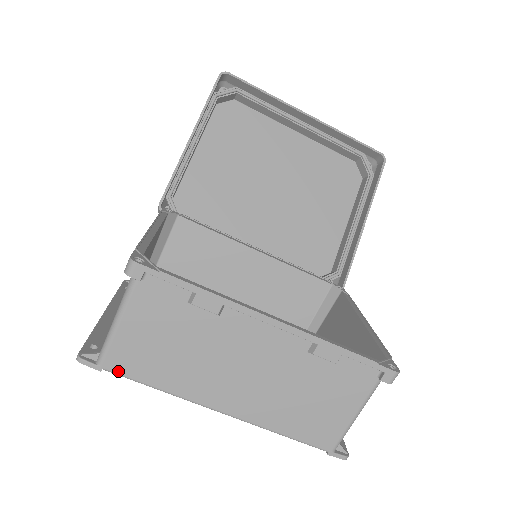
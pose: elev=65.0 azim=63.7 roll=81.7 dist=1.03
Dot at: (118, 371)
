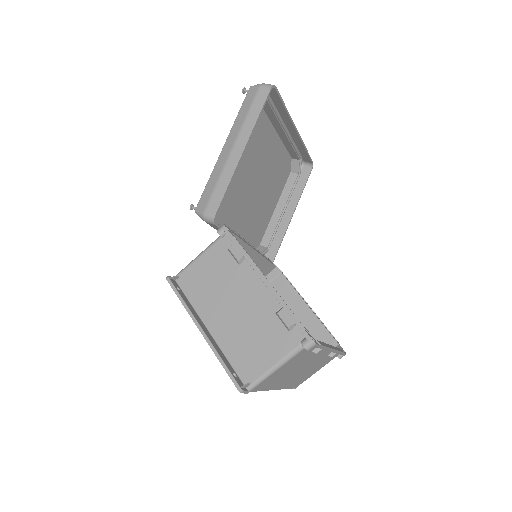
Dot at: (255, 390)
